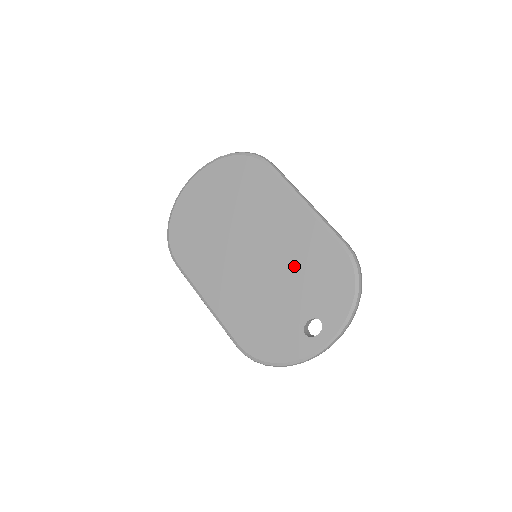
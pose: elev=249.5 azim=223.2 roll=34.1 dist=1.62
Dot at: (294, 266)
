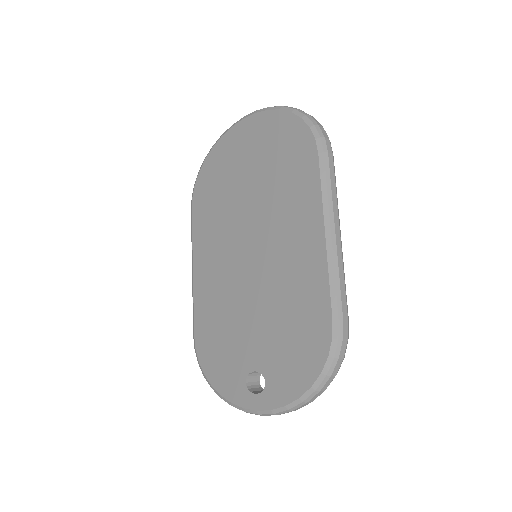
Dot at: (276, 300)
